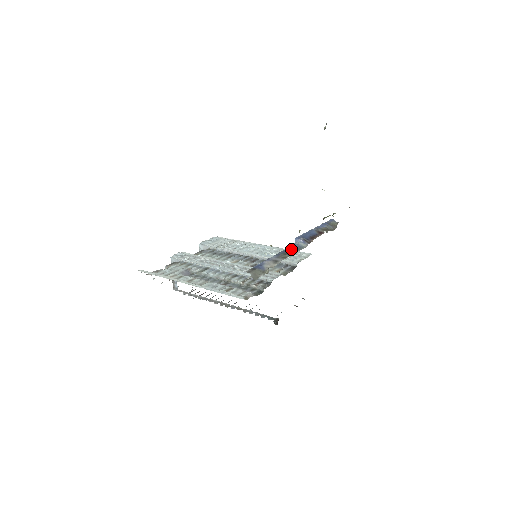
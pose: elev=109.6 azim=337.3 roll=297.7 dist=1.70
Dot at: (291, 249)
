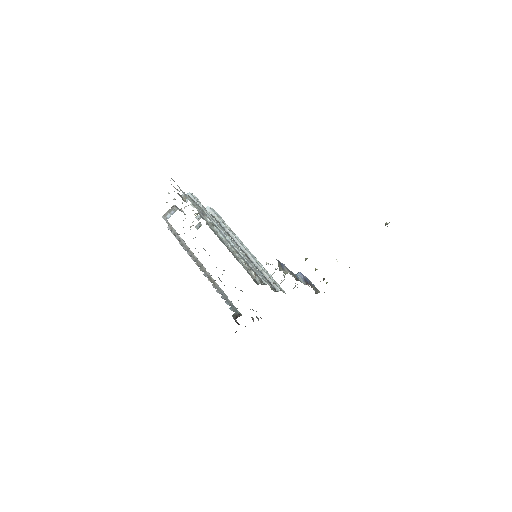
Dot at: occluded
